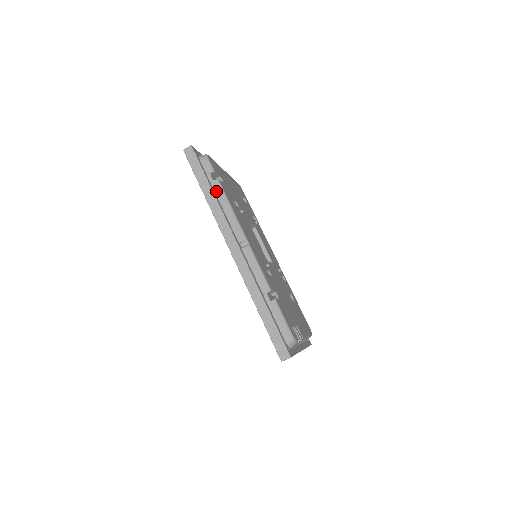
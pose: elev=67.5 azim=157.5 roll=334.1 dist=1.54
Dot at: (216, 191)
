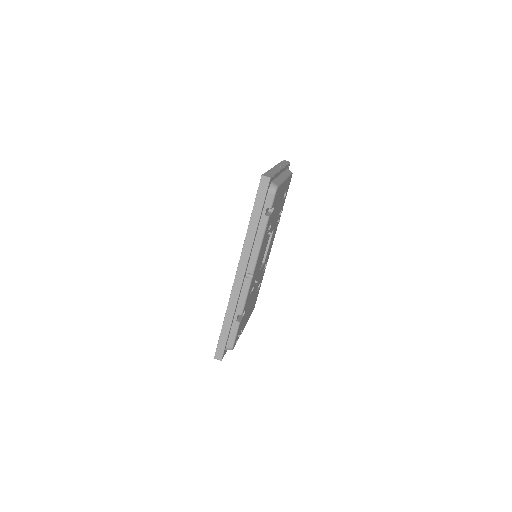
Dot at: (260, 225)
